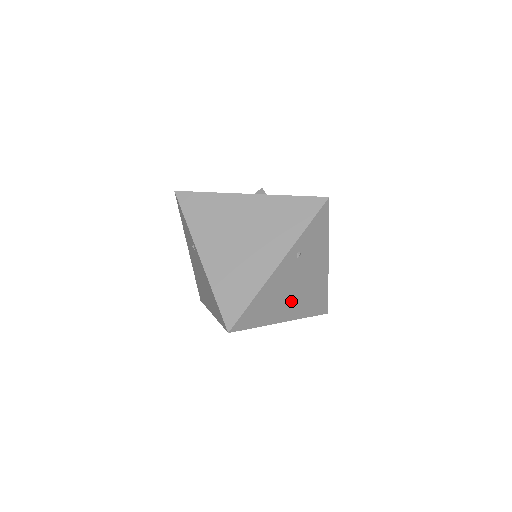
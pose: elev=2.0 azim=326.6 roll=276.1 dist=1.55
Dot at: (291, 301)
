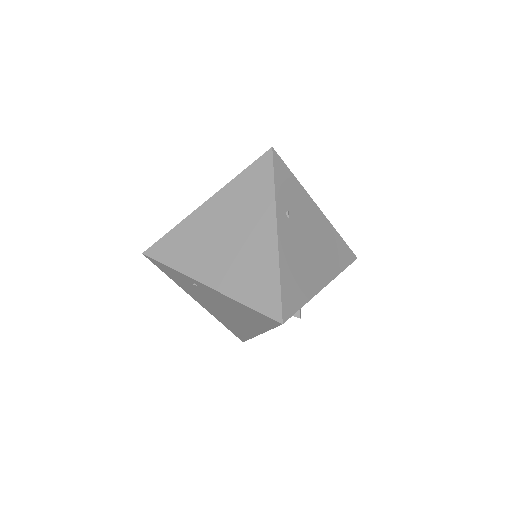
Dot at: (316, 263)
